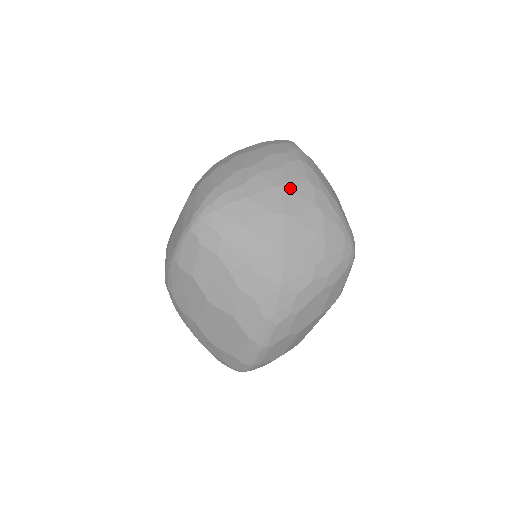
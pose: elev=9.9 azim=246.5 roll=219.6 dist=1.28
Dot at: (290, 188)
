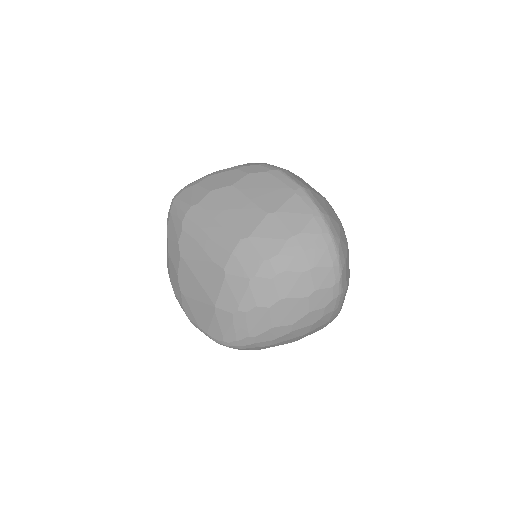
Dot at: occluded
